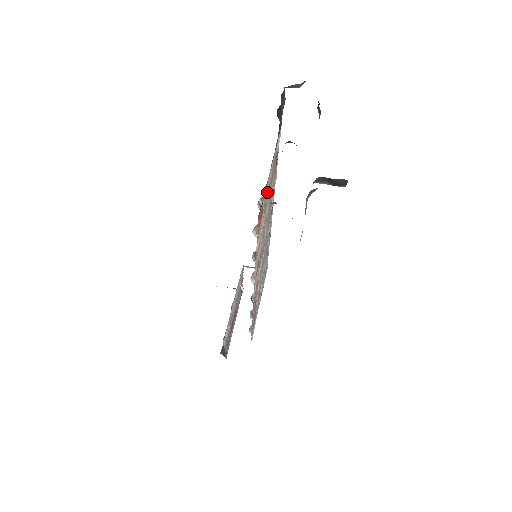
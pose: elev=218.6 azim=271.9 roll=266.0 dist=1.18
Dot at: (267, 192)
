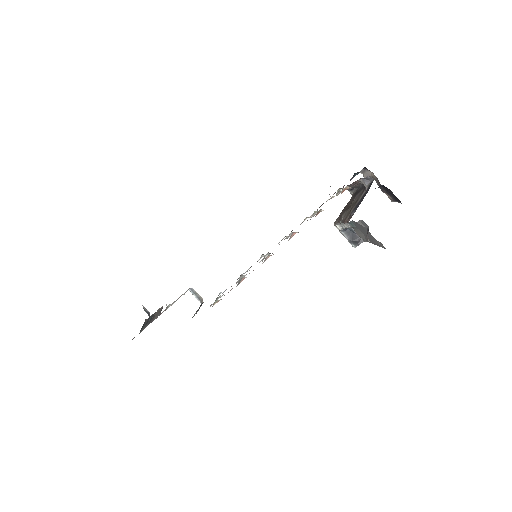
Dot at: occluded
